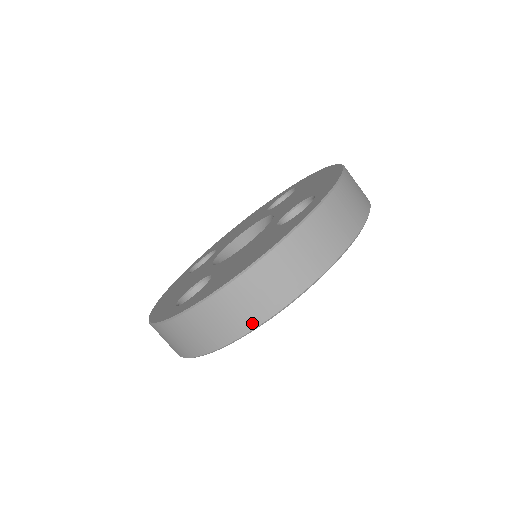
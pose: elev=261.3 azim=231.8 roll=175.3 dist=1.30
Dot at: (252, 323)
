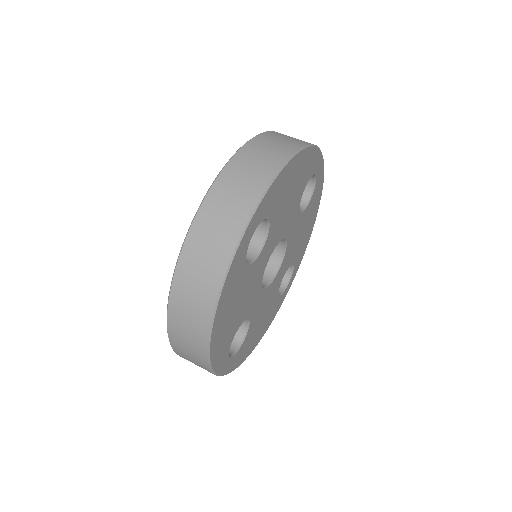
Dot at: (203, 351)
